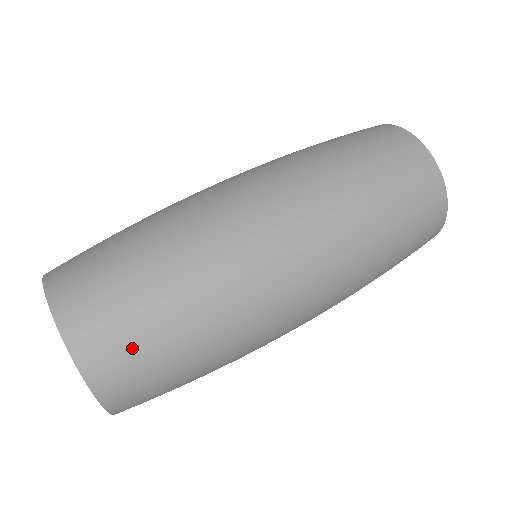
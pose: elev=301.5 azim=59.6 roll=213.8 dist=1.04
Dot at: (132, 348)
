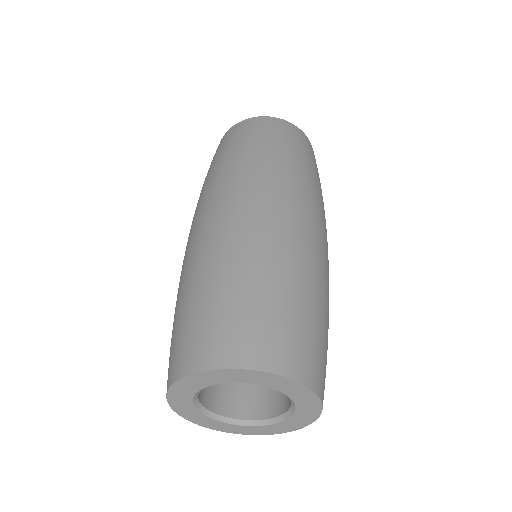
Dot at: (294, 331)
